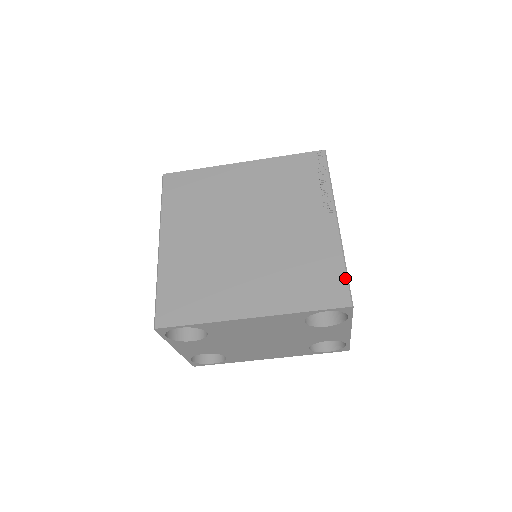
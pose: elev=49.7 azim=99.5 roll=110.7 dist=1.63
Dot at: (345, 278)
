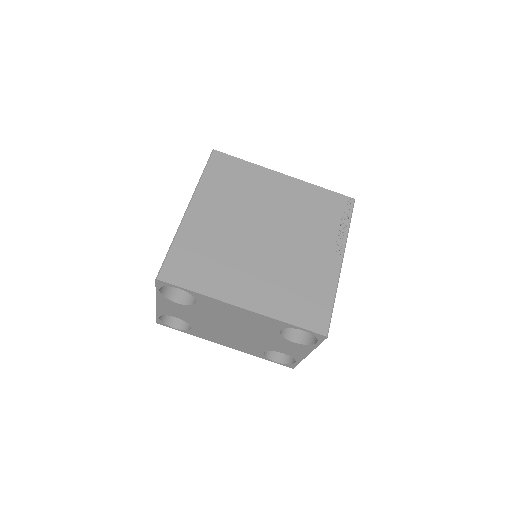
Dot at: (330, 311)
